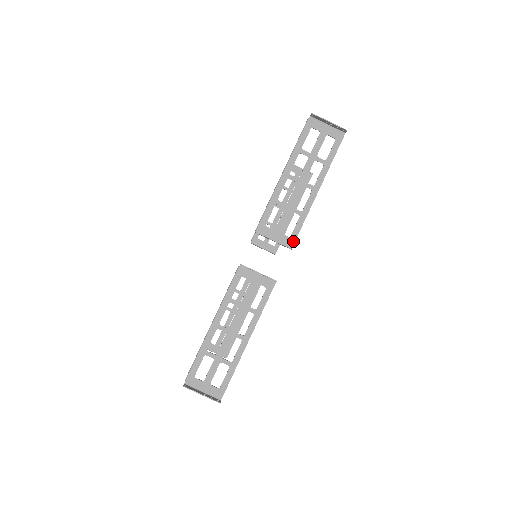
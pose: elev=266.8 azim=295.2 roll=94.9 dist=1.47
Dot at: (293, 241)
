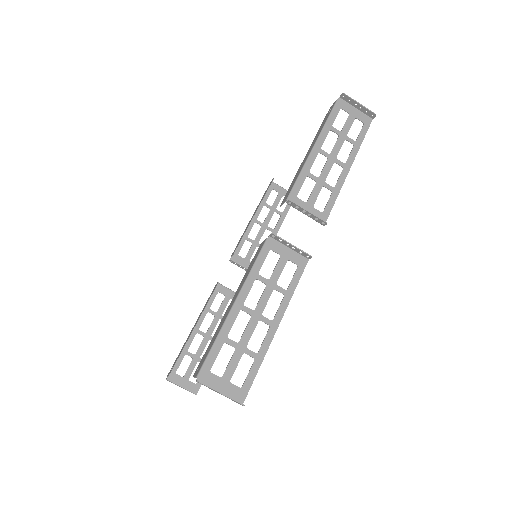
Dot at: (326, 217)
